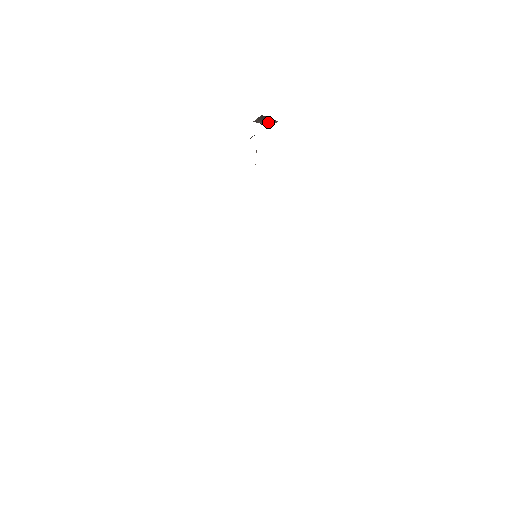
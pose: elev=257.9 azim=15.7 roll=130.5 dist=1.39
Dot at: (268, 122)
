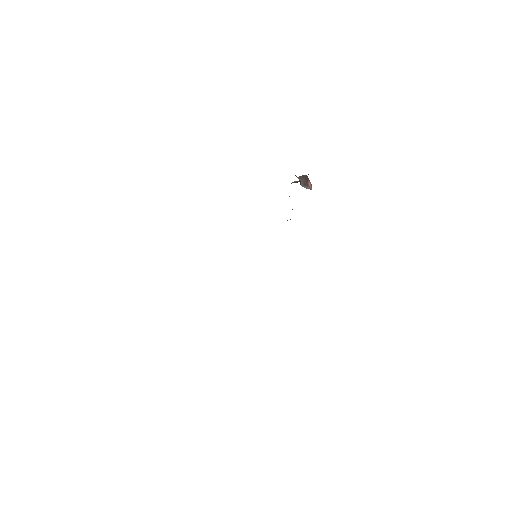
Dot at: (306, 184)
